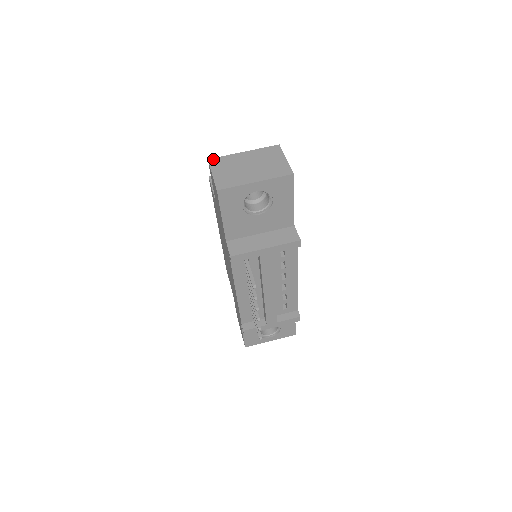
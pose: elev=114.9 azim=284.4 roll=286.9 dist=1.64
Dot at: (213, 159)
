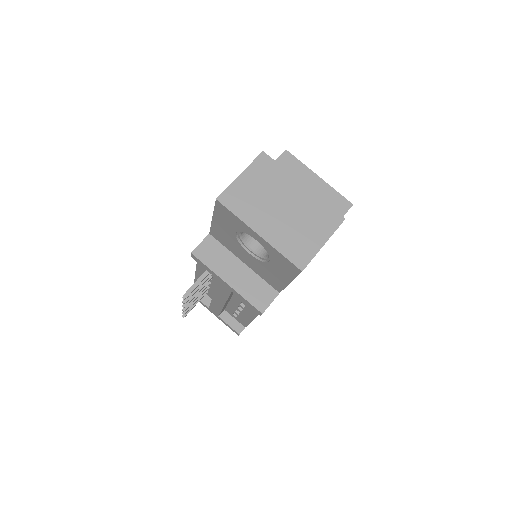
Dot at: (267, 157)
